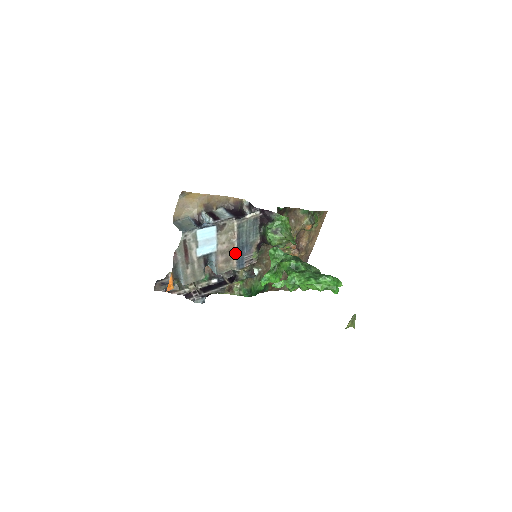
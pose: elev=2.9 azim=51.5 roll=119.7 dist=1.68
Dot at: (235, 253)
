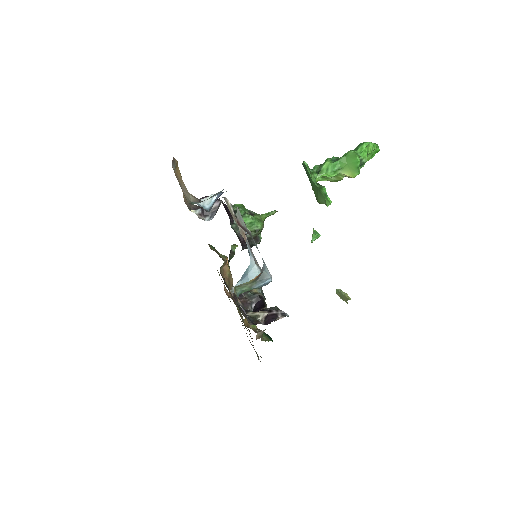
Dot at: occluded
